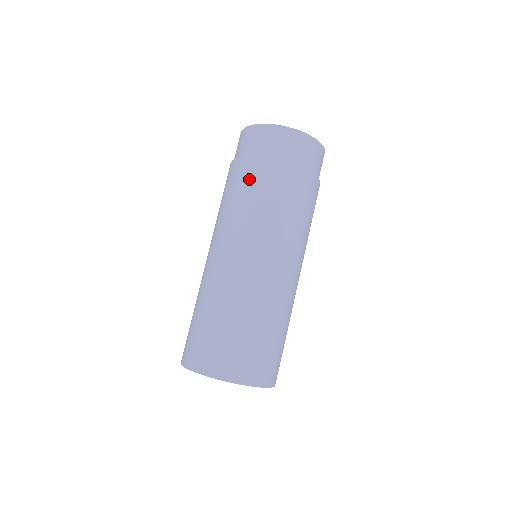
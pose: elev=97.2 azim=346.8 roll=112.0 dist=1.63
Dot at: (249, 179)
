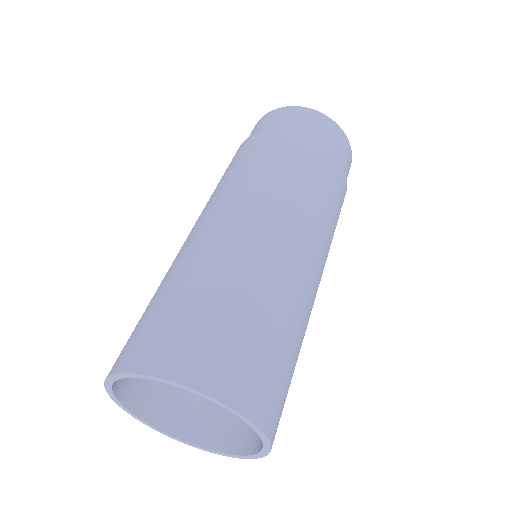
Dot at: (295, 149)
